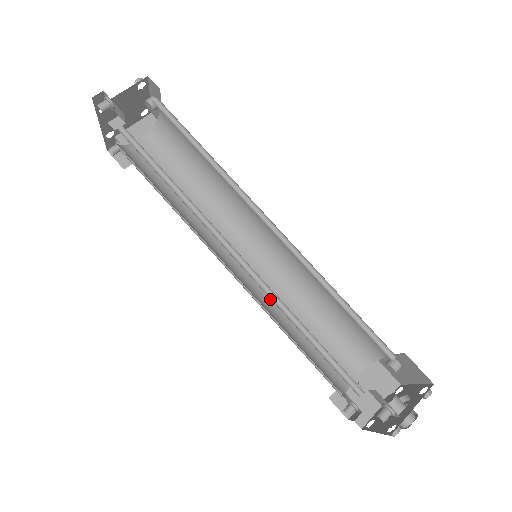
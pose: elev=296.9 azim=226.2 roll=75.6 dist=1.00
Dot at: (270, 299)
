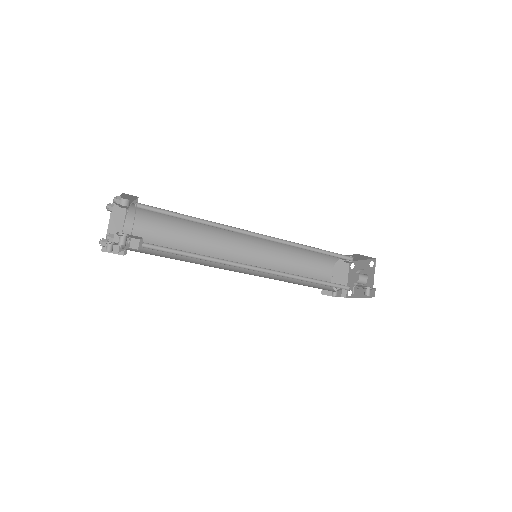
Dot at: occluded
